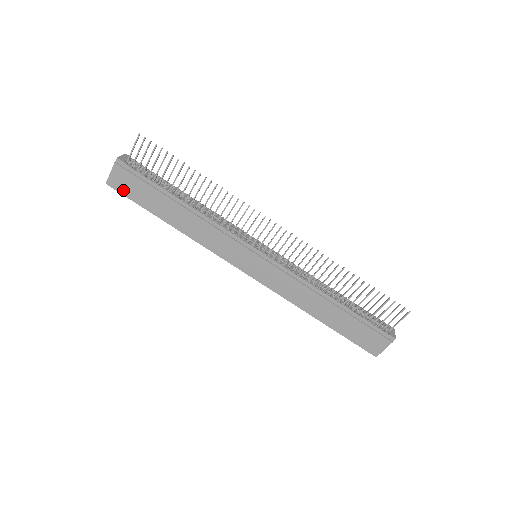
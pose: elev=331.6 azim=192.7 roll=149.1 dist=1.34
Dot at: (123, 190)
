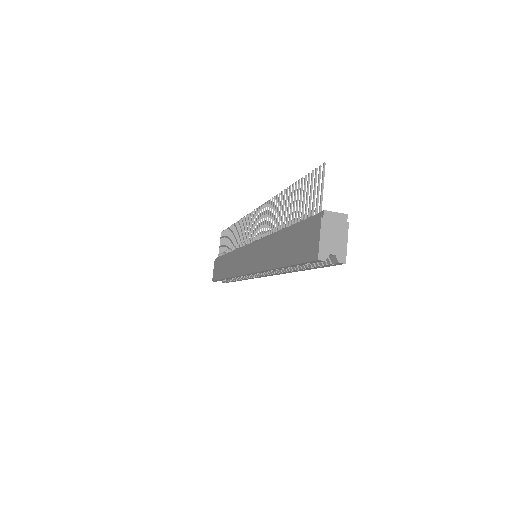
Dot at: (215, 277)
